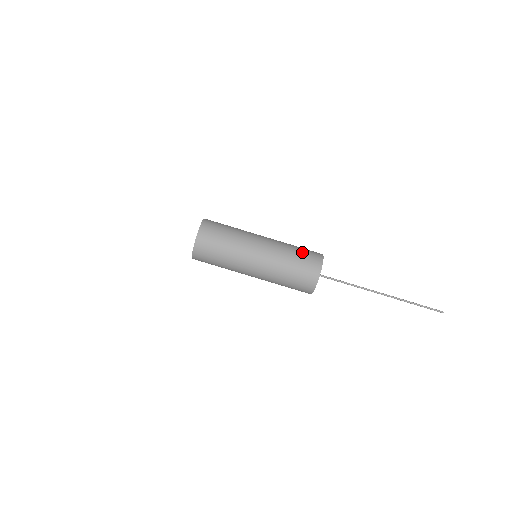
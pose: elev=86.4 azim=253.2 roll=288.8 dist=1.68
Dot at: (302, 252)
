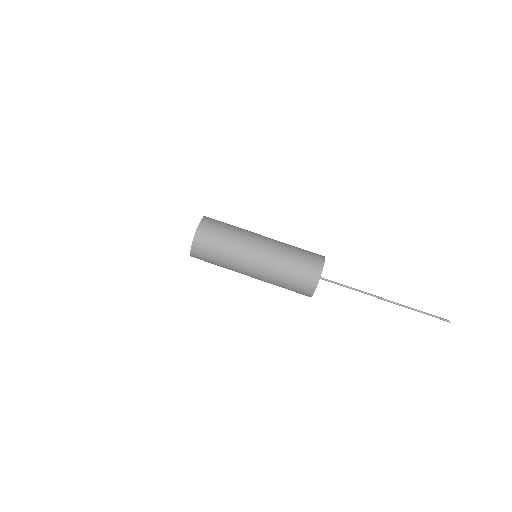
Dot at: occluded
